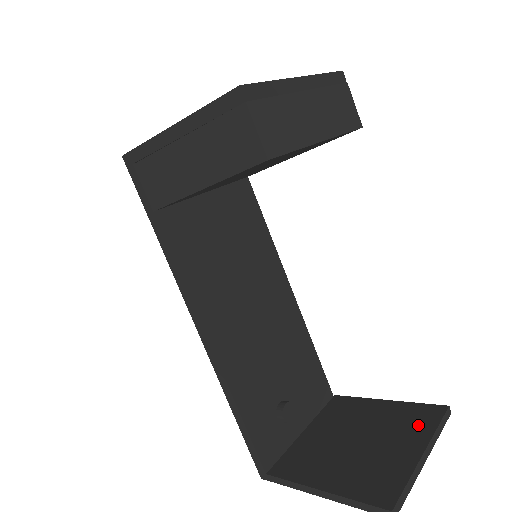
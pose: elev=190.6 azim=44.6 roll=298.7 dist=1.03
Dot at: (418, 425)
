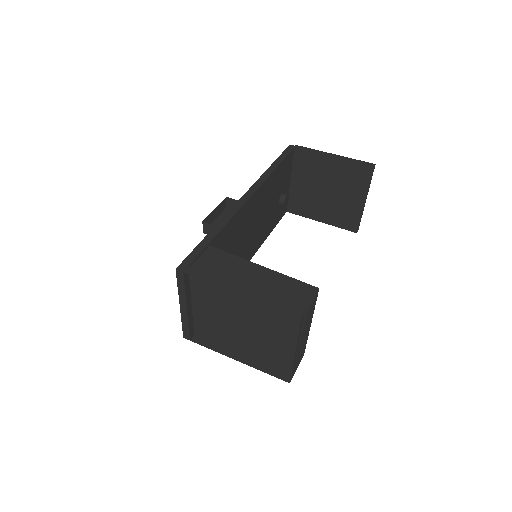
Dot at: (358, 183)
